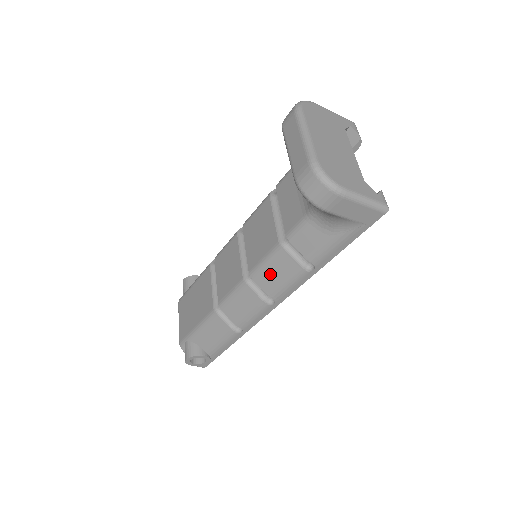
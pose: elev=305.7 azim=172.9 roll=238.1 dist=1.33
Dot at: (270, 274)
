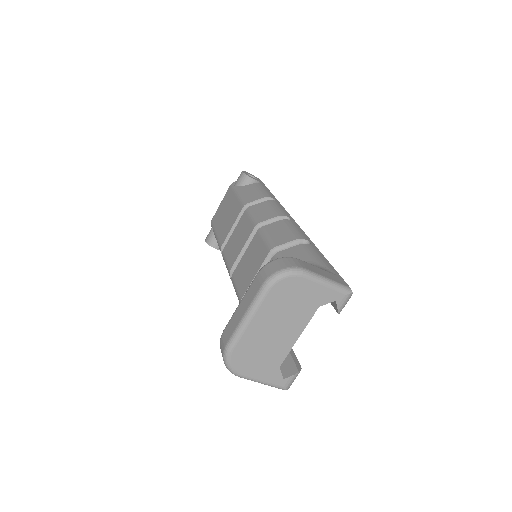
Dot at: occluded
